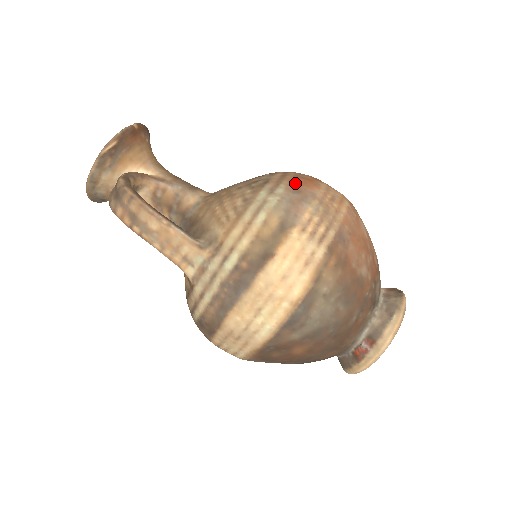
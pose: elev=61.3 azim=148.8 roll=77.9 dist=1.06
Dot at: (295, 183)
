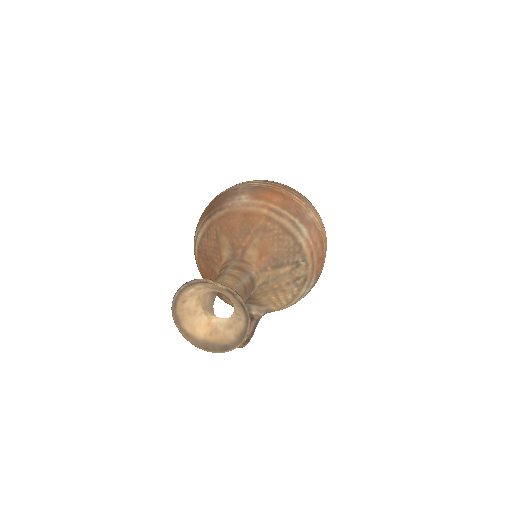
Dot at: (318, 272)
